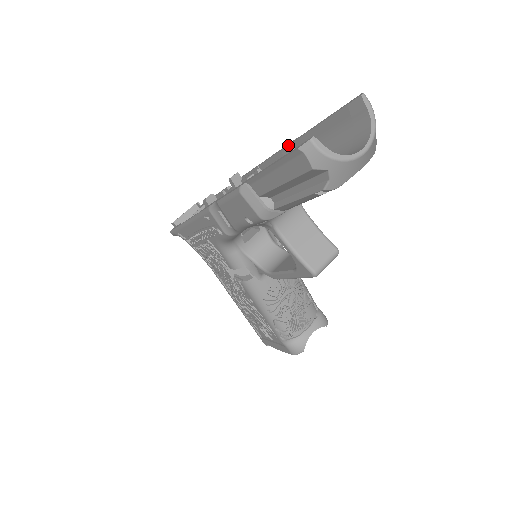
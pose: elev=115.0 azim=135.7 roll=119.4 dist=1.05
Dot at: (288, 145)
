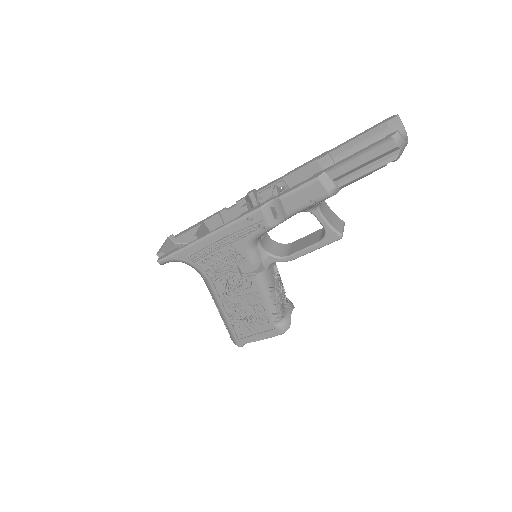
Dot at: (324, 155)
